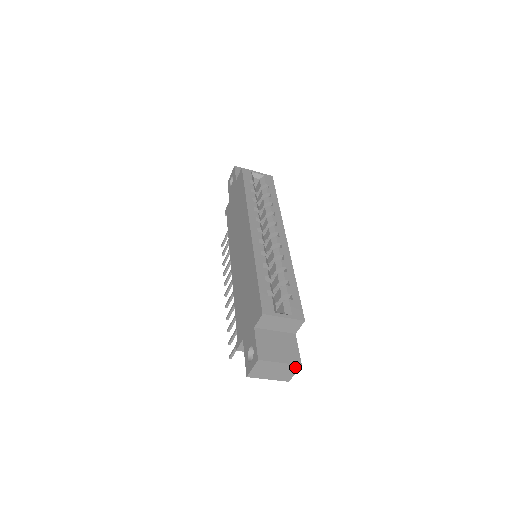
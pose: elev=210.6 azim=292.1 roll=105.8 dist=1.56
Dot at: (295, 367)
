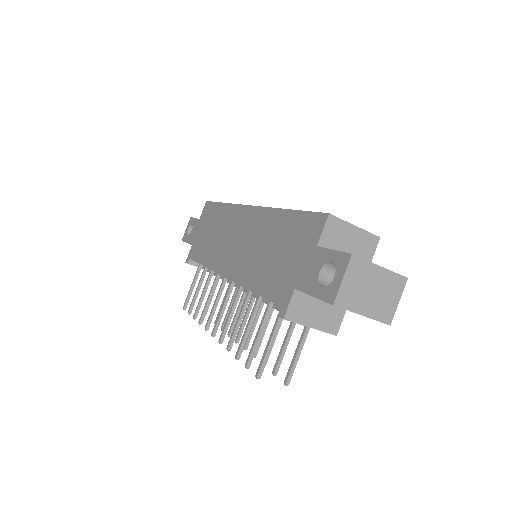
Dot at: (399, 283)
